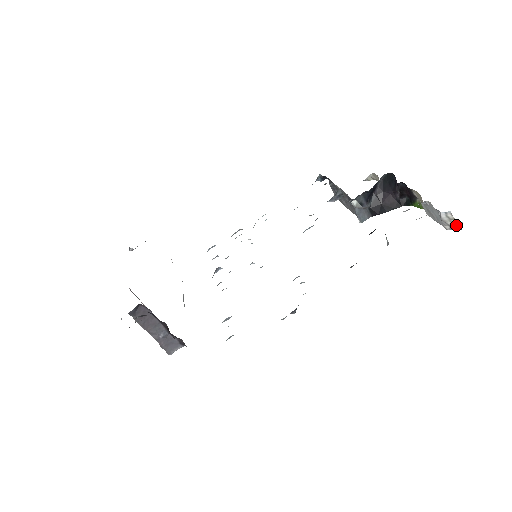
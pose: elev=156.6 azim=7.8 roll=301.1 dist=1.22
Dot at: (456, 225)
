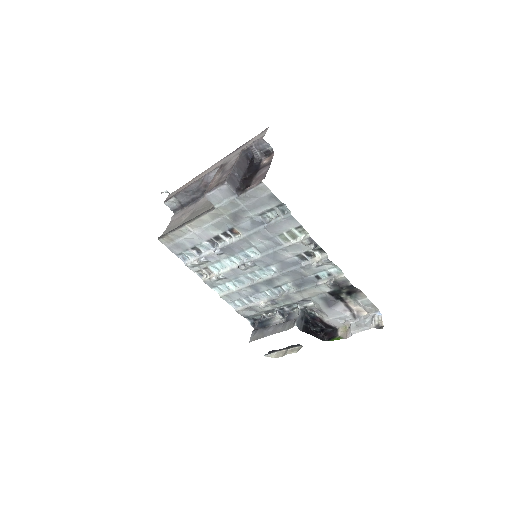
Dot at: (380, 325)
